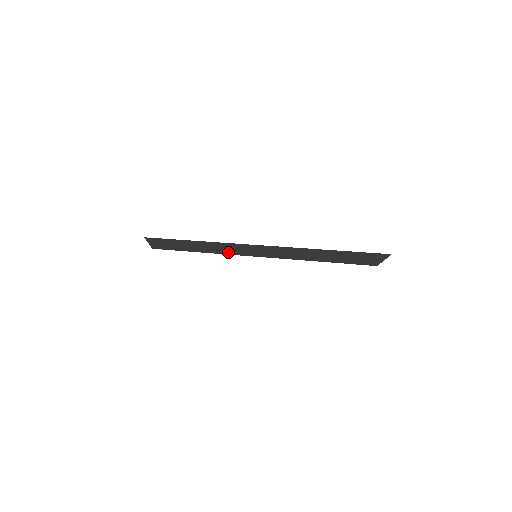
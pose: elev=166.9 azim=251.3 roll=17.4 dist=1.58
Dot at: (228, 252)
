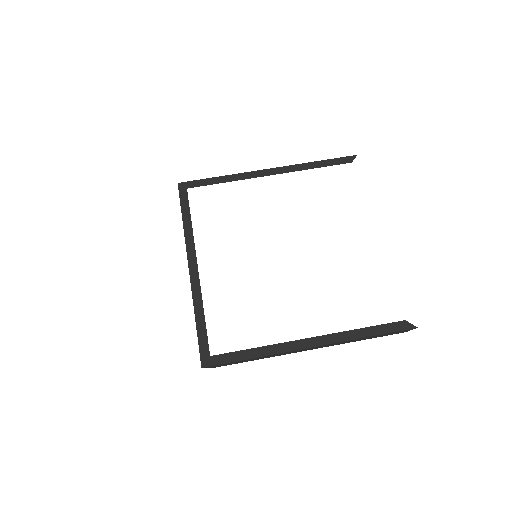
Dot at: occluded
